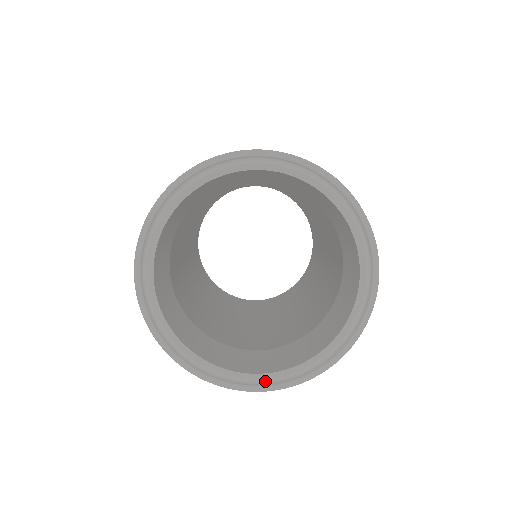
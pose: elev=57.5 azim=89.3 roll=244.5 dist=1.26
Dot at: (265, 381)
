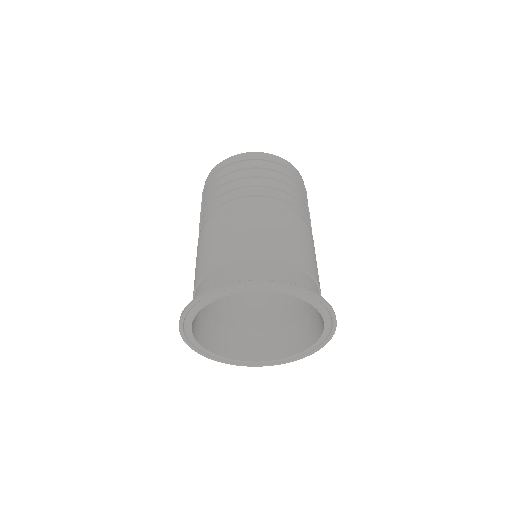
Dot at: (255, 362)
